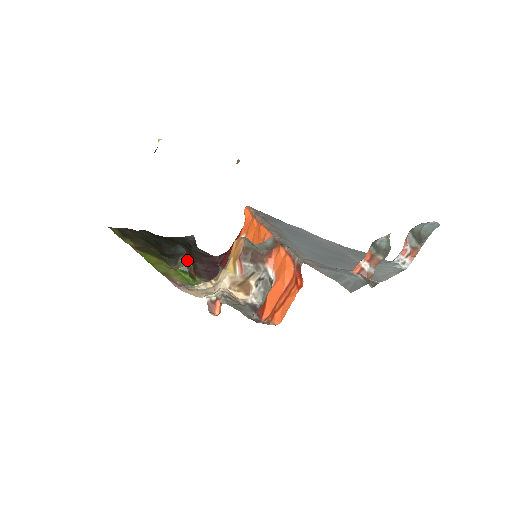
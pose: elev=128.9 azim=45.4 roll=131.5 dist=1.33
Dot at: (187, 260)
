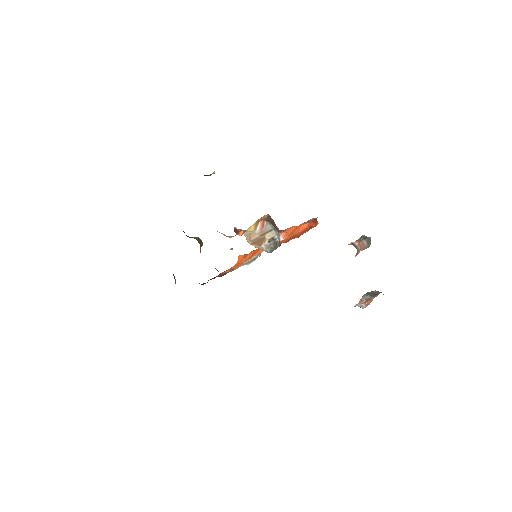
Dot at: occluded
